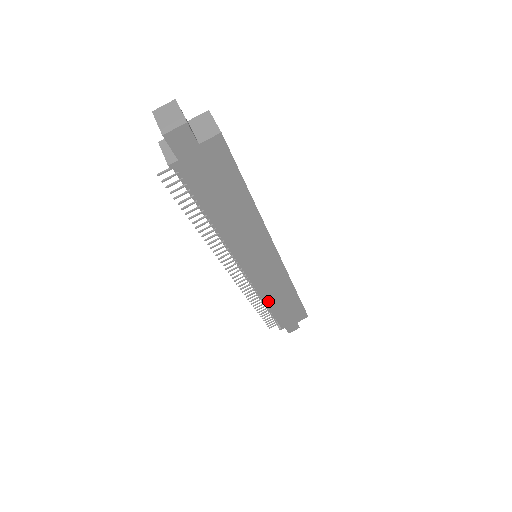
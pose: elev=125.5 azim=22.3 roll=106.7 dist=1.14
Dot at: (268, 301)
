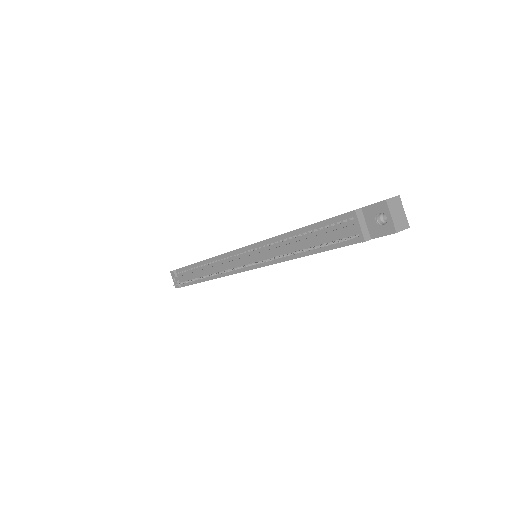
Dot at: occluded
